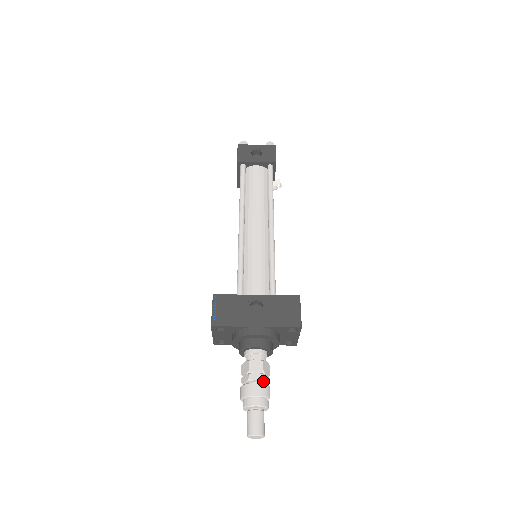
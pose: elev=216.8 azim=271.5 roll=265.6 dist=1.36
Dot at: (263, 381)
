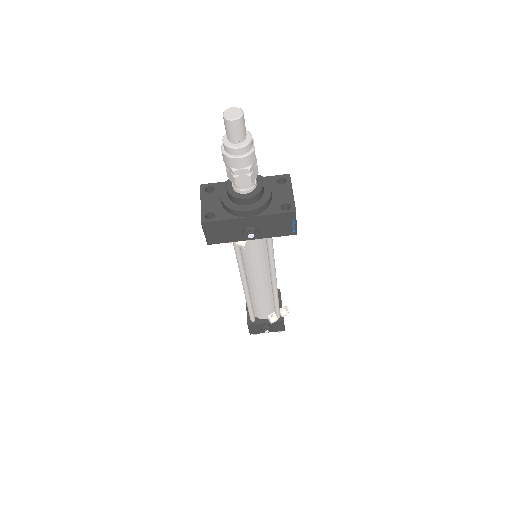
Dot at: occluded
